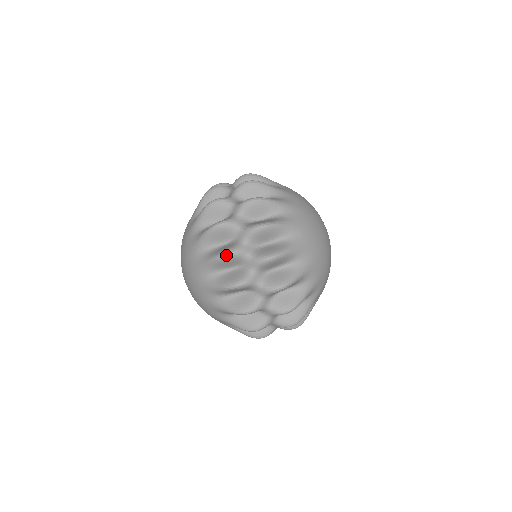
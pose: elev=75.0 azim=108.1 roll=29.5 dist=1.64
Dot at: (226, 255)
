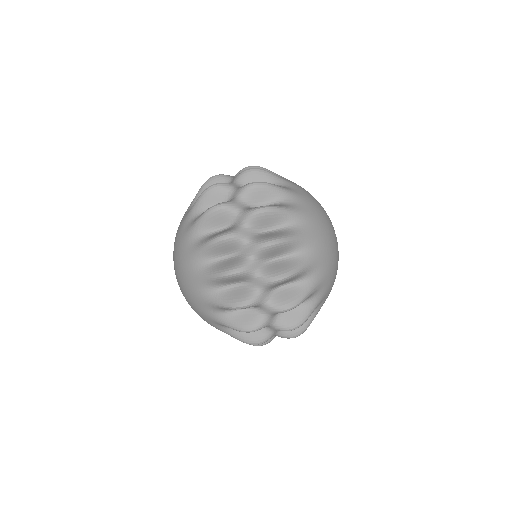
Dot at: (212, 185)
